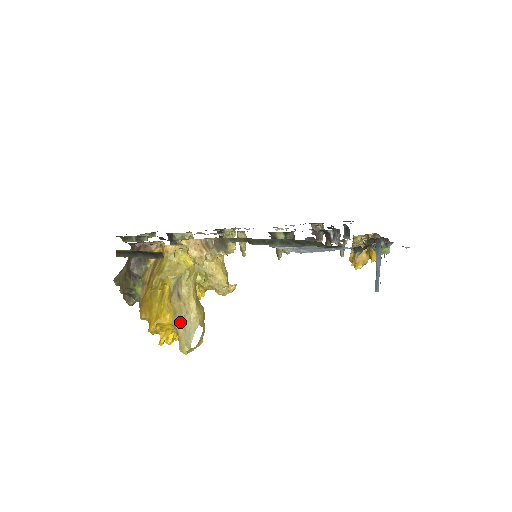
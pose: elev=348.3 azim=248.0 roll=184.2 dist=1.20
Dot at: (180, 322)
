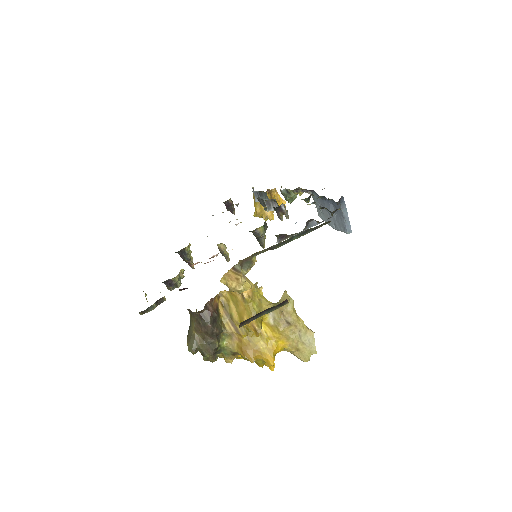
Dot at: (298, 341)
